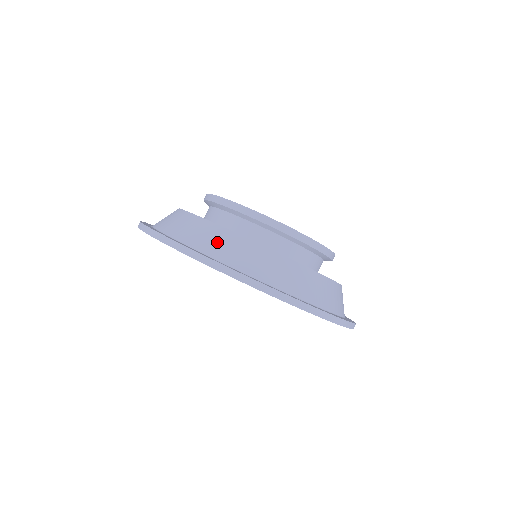
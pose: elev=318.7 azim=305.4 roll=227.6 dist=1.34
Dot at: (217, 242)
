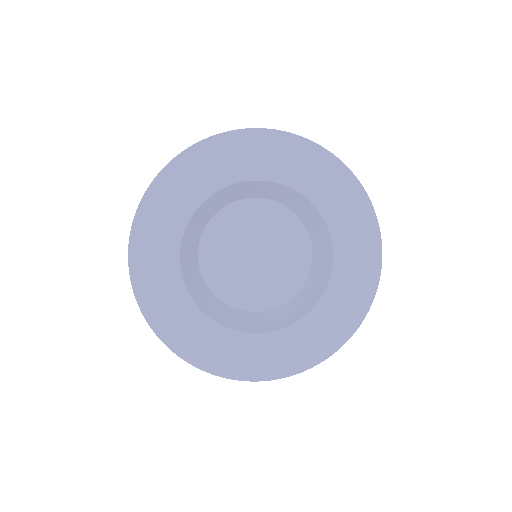
Dot at: occluded
